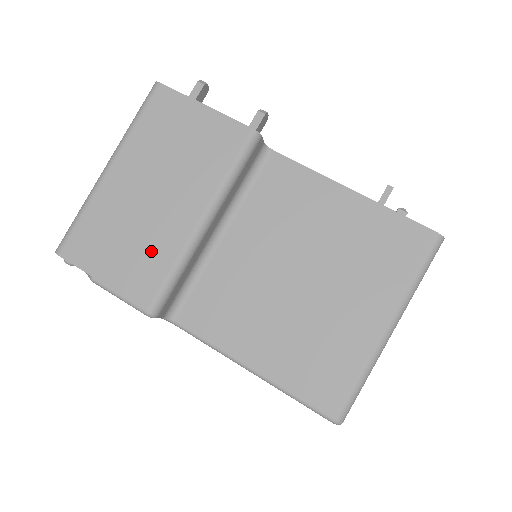
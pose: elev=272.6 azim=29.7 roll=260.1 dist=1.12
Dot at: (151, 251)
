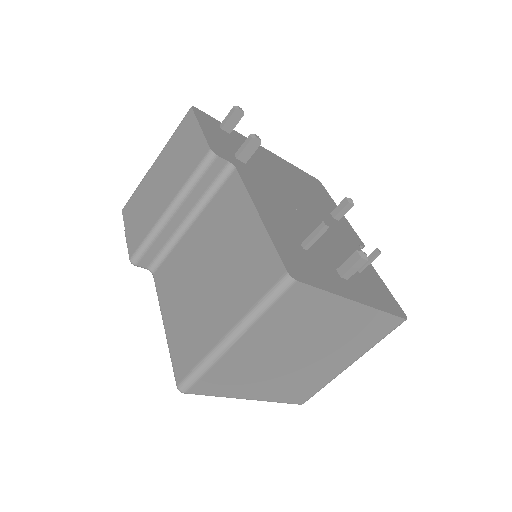
Dot at: (145, 222)
